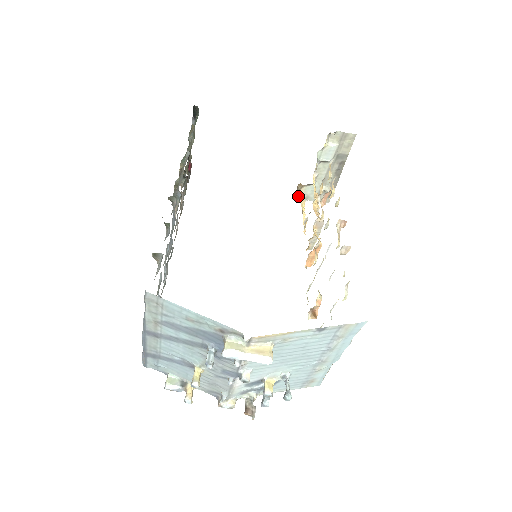
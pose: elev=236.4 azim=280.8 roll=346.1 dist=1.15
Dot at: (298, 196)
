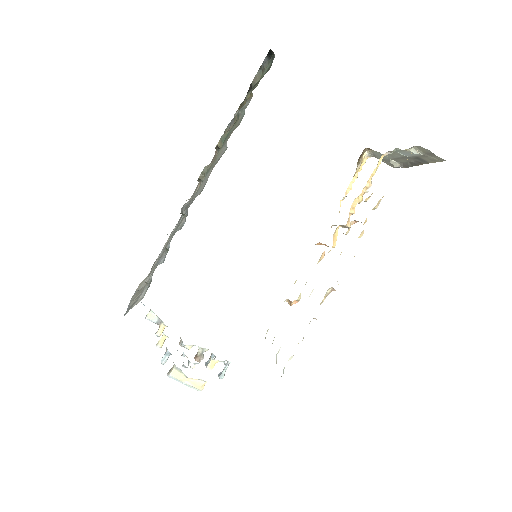
Dot at: (358, 162)
